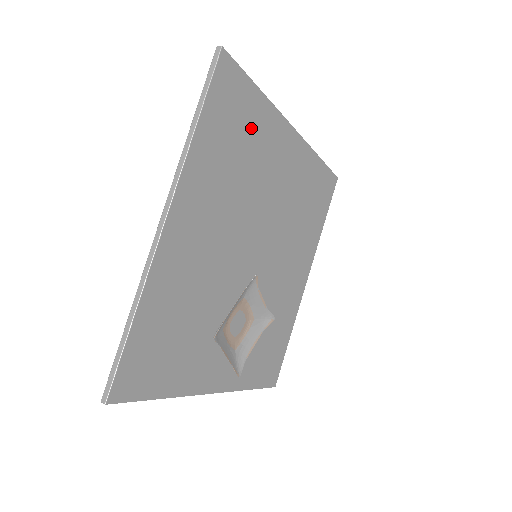
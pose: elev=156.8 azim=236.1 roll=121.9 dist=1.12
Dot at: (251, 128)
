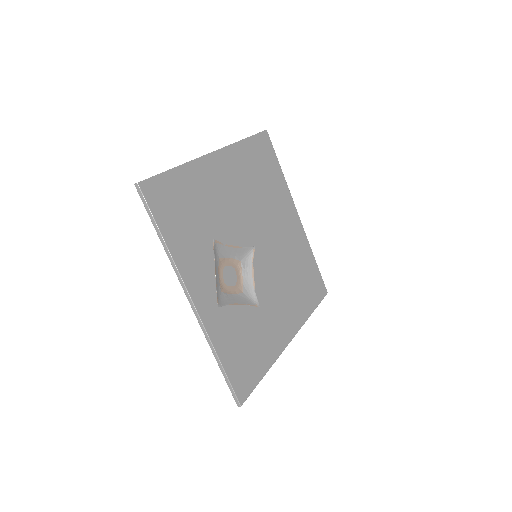
Dot at: (272, 178)
